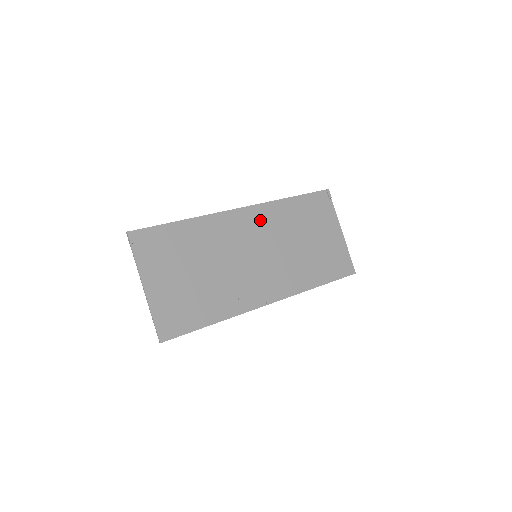
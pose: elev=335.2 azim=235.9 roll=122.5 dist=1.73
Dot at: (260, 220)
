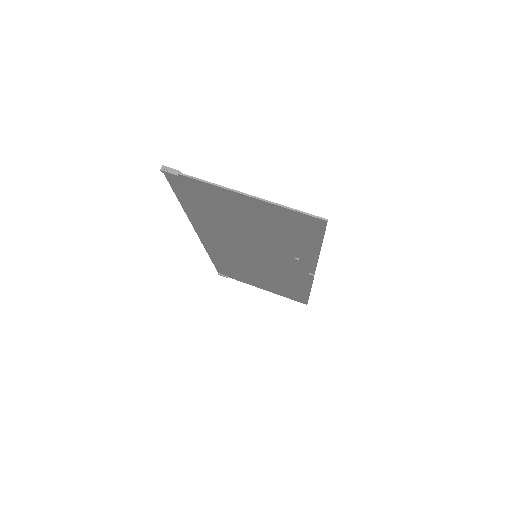
Dot at: (220, 249)
